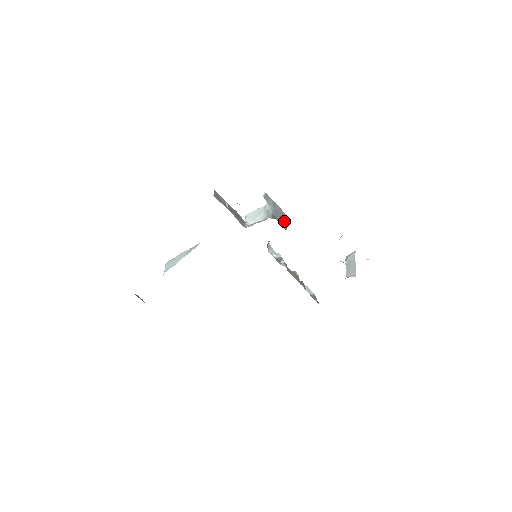
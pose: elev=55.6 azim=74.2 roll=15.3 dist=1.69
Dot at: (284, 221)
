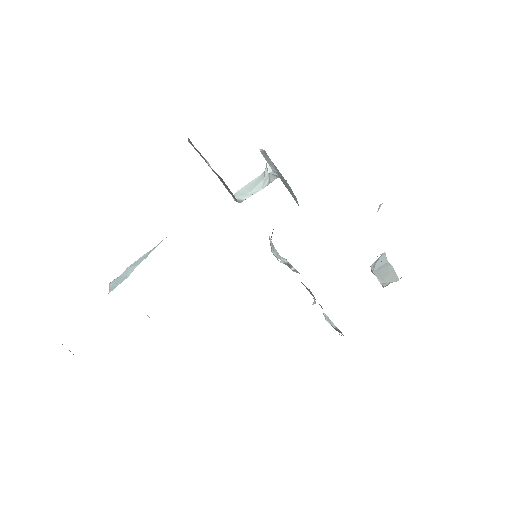
Dot at: (293, 195)
